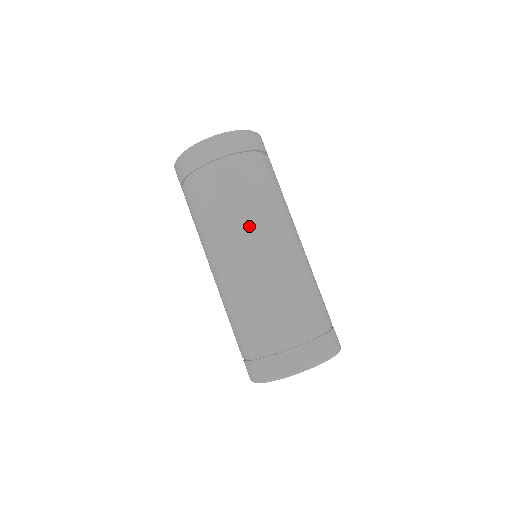
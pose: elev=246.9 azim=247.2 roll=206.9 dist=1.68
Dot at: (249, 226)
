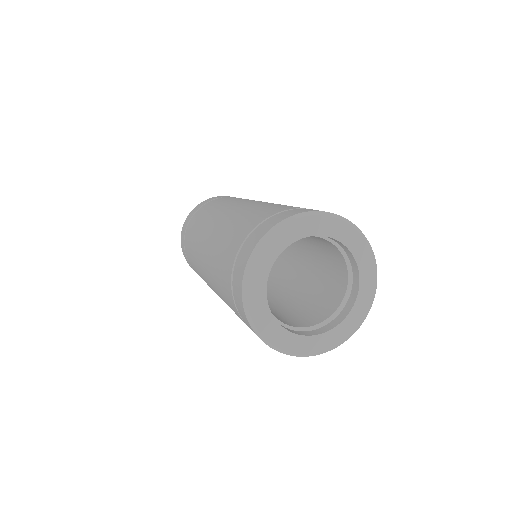
Dot at: (203, 230)
